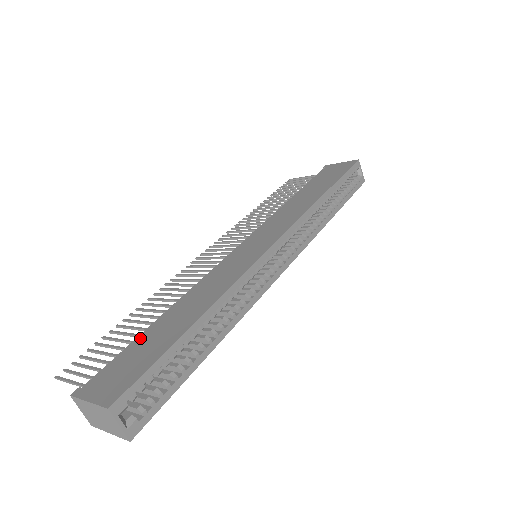
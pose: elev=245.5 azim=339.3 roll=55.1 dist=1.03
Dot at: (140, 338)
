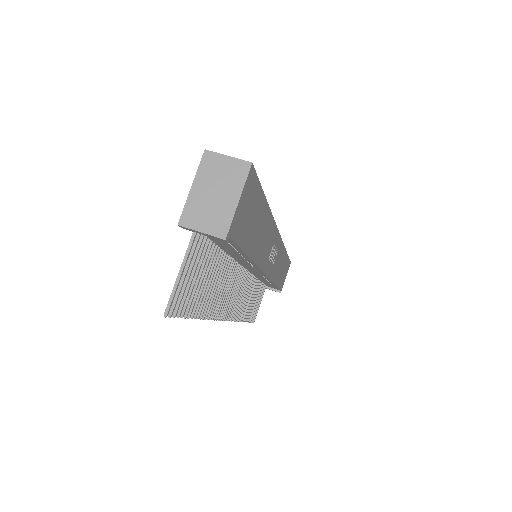
Dot at: occluded
